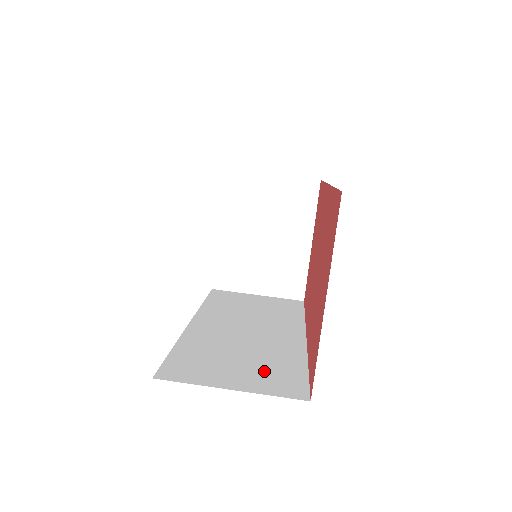
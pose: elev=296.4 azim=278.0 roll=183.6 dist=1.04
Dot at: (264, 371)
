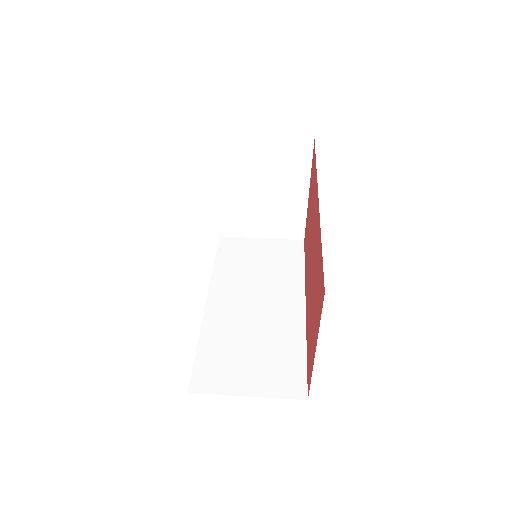
Dot at: (272, 366)
